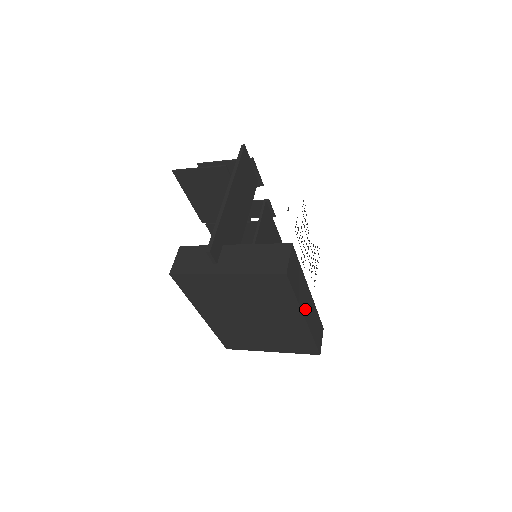
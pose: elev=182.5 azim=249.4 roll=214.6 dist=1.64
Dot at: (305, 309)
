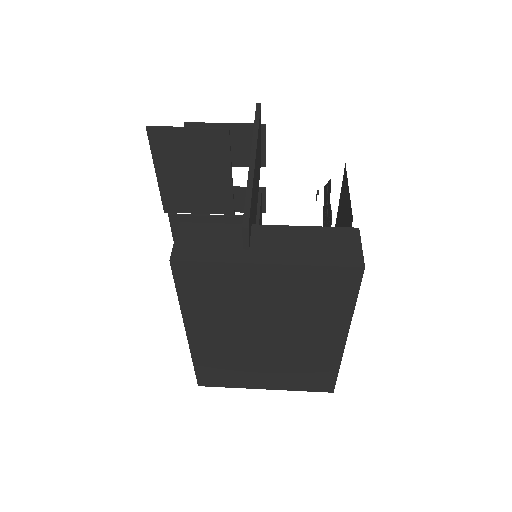
Dot at: occluded
